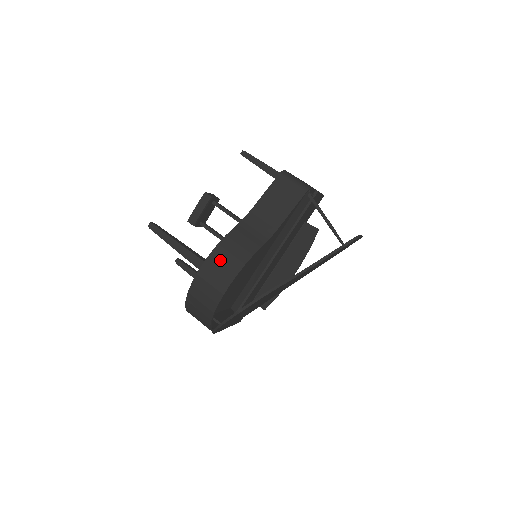
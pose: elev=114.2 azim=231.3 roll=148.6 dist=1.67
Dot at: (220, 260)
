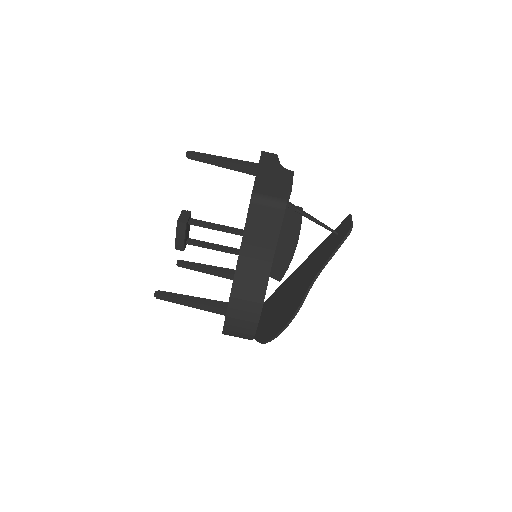
Dot at: (239, 309)
